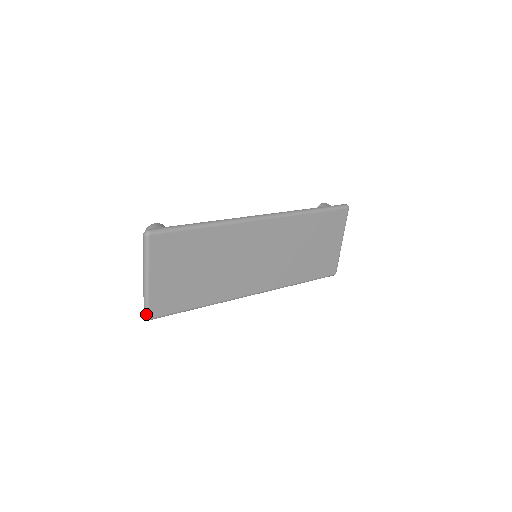
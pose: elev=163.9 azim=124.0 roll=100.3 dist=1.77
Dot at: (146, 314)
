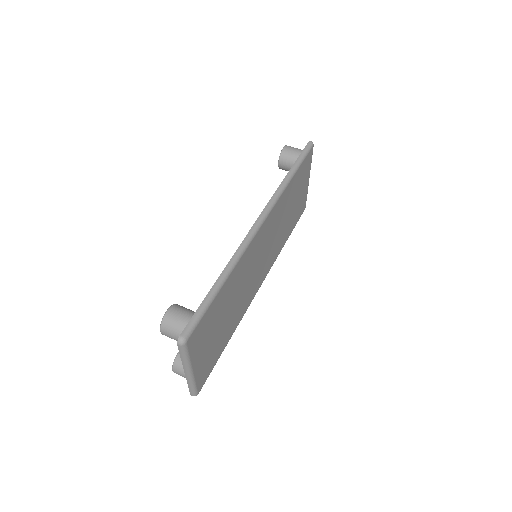
Dot at: (194, 394)
